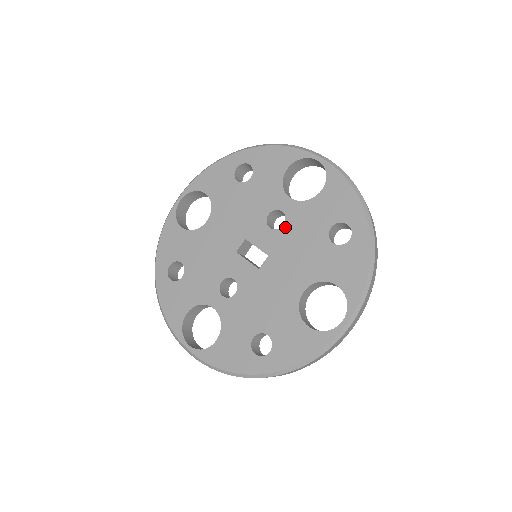
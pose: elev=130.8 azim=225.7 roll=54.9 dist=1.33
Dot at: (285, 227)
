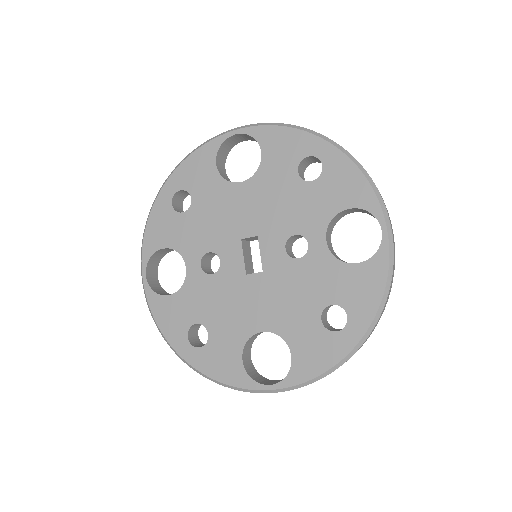
Dot at: (298, 262)
